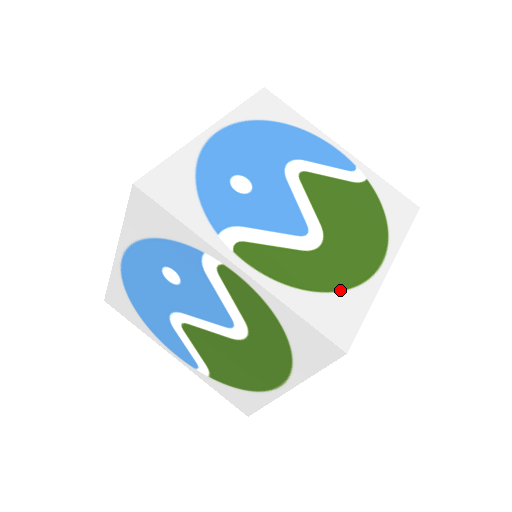
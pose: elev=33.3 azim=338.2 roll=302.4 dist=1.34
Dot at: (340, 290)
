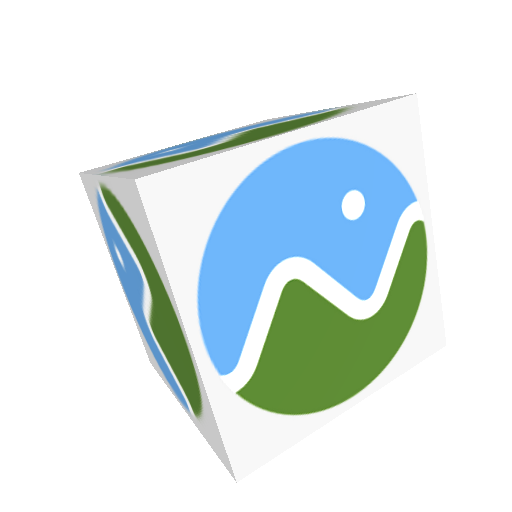
Dot at: (195, 156)
